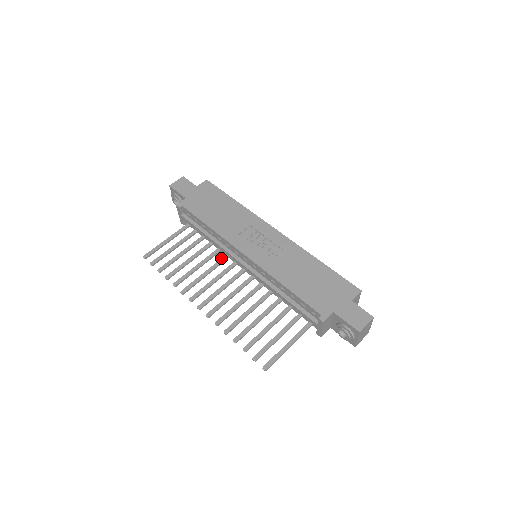
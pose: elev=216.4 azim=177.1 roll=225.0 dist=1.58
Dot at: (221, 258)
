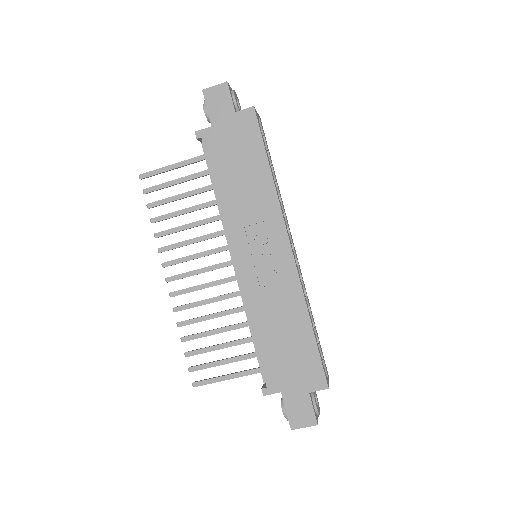
Dot at: occluded
